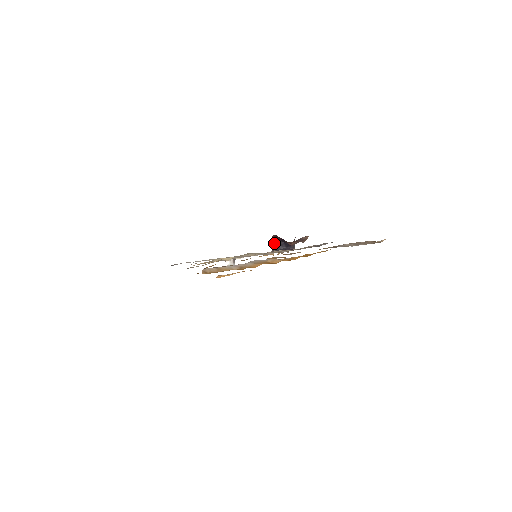
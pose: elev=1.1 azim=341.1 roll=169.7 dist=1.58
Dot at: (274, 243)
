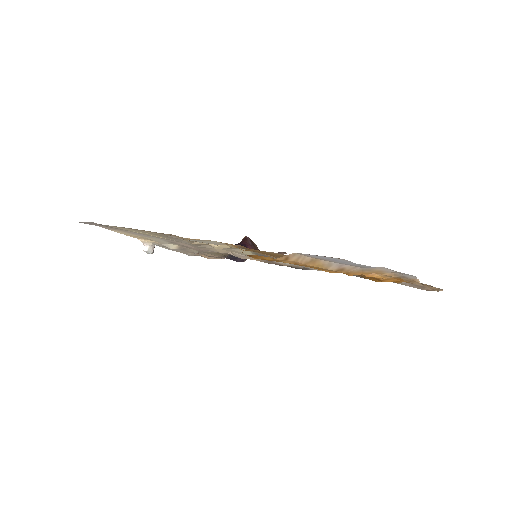
Dot at: occluded
